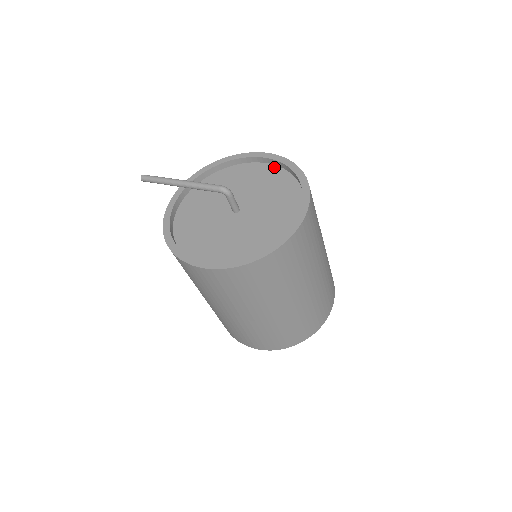
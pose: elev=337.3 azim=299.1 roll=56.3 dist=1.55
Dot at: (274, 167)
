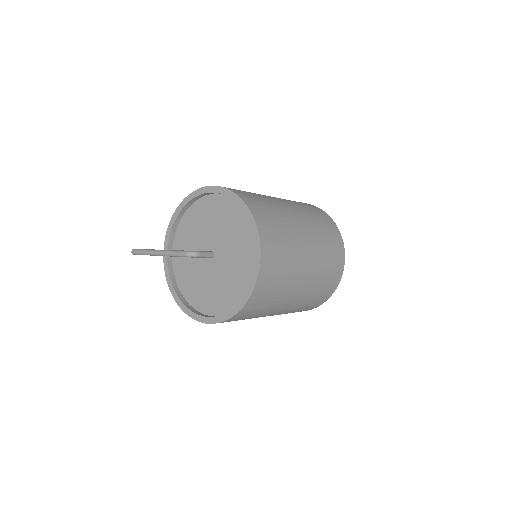
Dot at: (223, 197)
